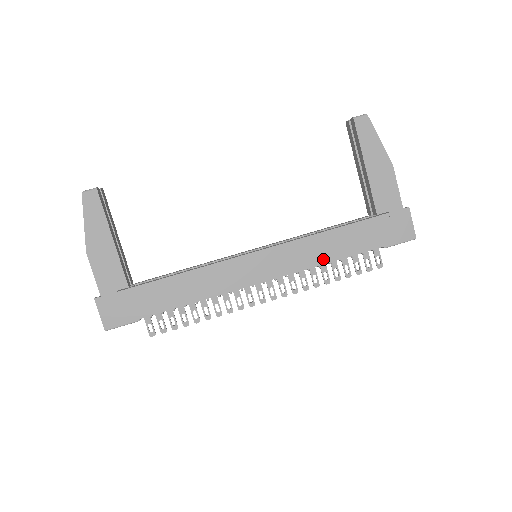
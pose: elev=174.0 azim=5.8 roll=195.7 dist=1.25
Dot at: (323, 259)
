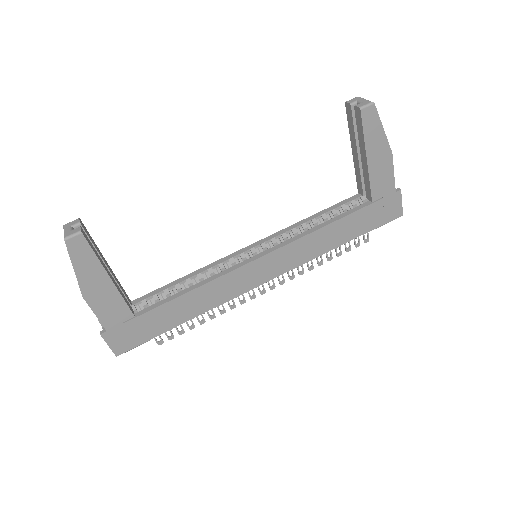
Dot at: (321, 251)
